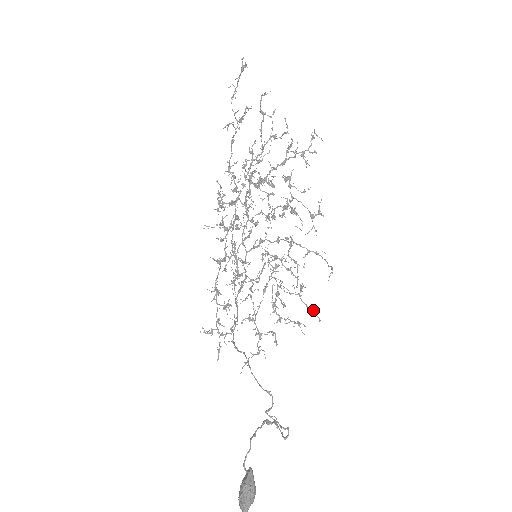
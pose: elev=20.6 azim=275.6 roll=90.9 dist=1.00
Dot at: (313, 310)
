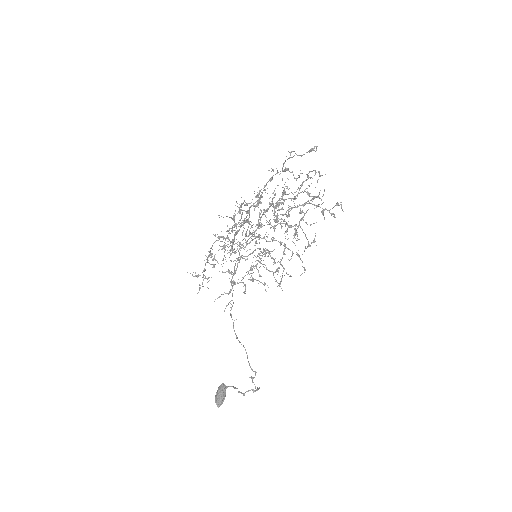
Dot at: (280, 284)
